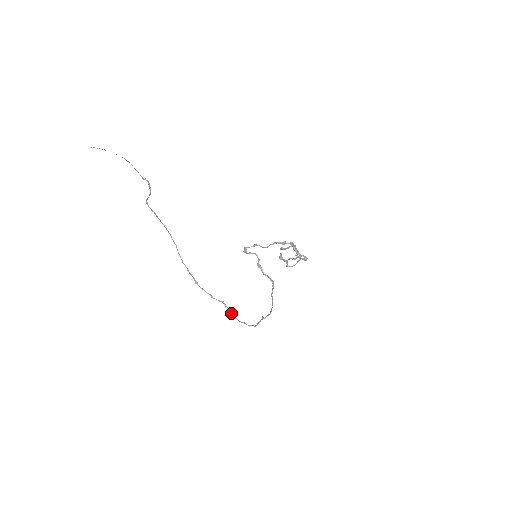
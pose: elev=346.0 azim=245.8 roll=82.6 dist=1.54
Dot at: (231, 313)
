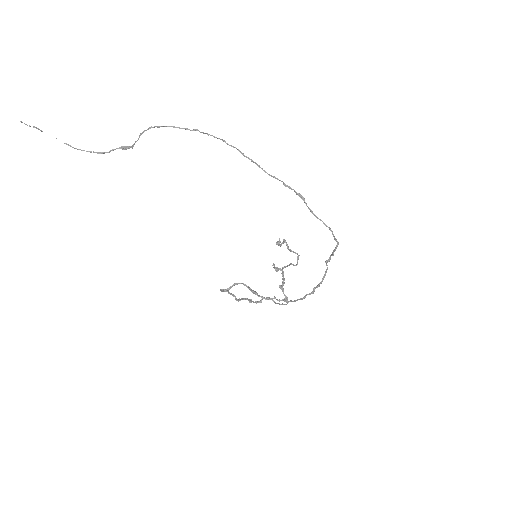
Dot at: (312, 211)
